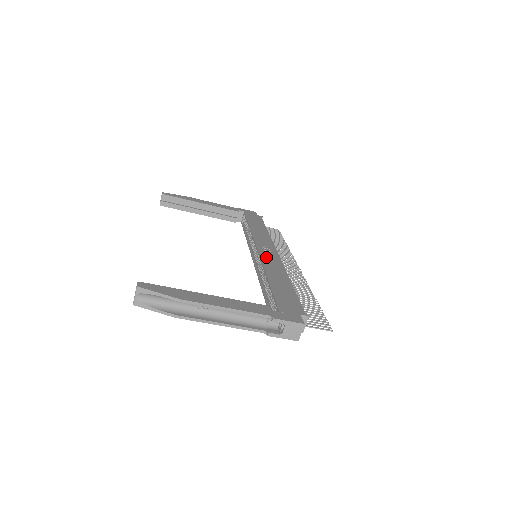
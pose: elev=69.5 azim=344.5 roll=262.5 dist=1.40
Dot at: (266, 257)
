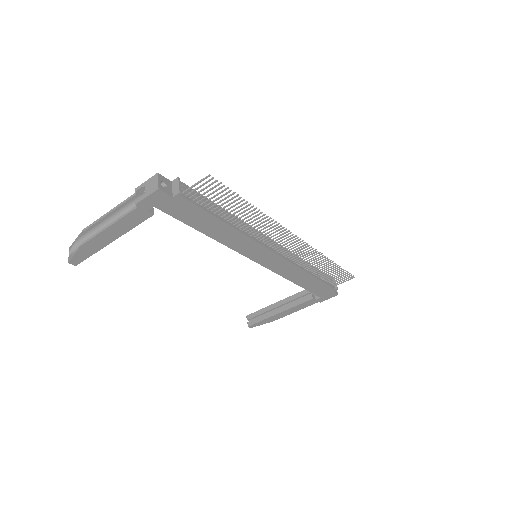
Dot at: occluded
